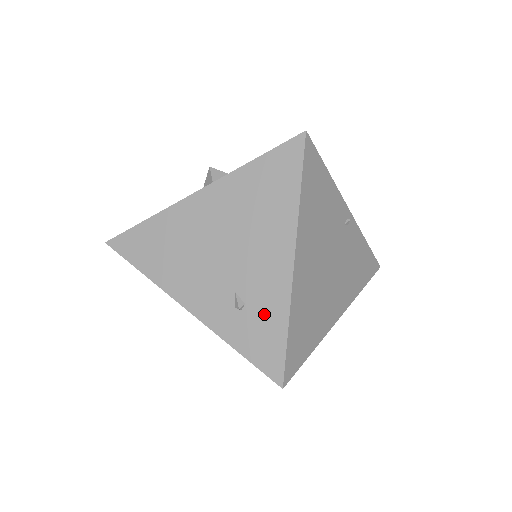
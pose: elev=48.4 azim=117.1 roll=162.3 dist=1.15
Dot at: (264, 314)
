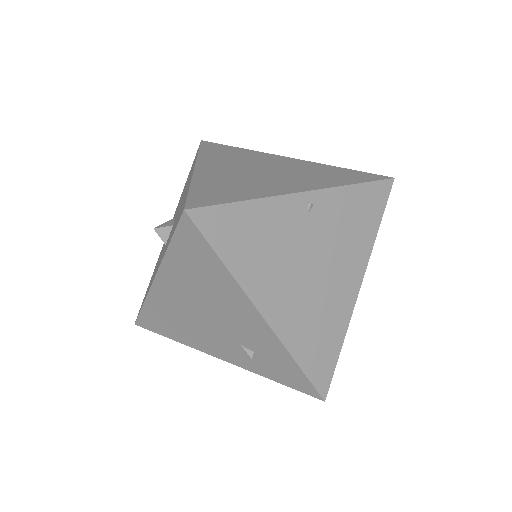
Dot at: (273, 357)
